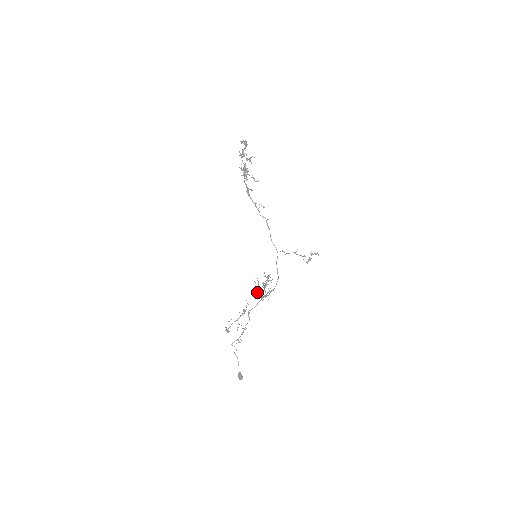
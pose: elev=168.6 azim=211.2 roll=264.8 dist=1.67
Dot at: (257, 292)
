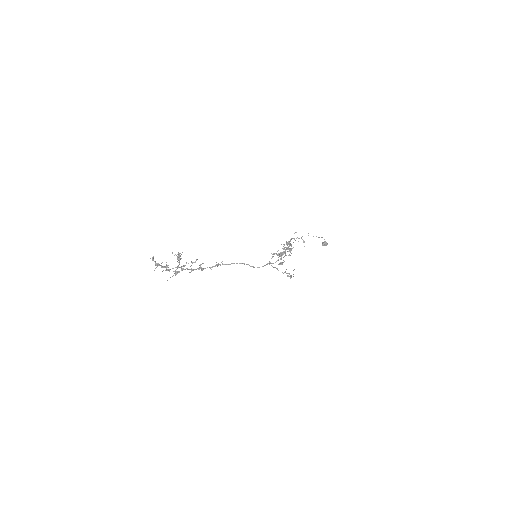
Dot at: occluded
